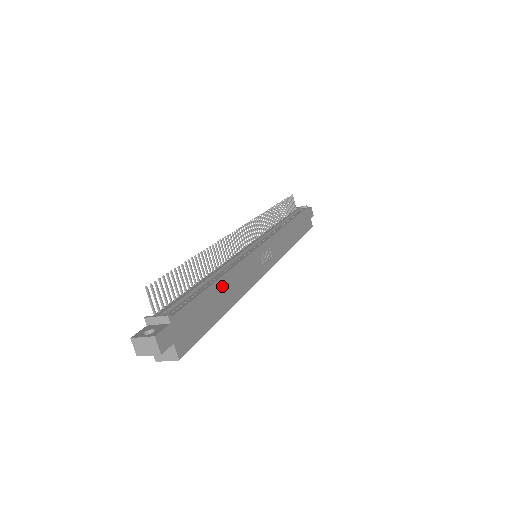
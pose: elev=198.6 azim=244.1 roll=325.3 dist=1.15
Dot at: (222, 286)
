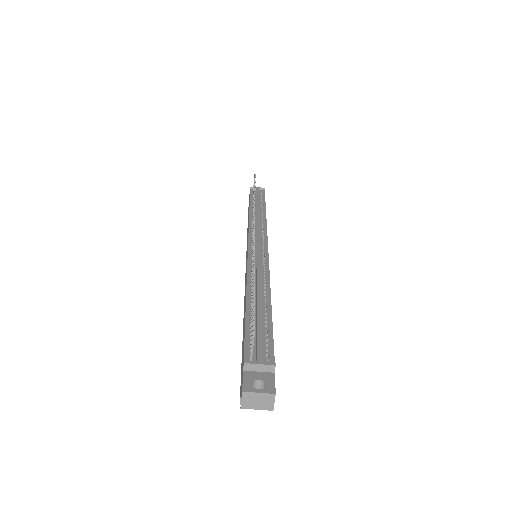
Dot at: occluded
